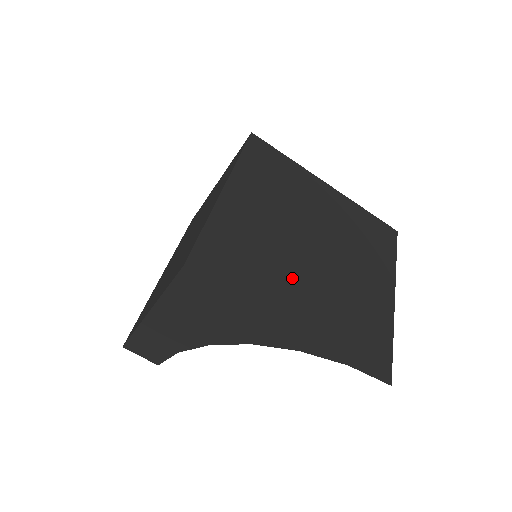
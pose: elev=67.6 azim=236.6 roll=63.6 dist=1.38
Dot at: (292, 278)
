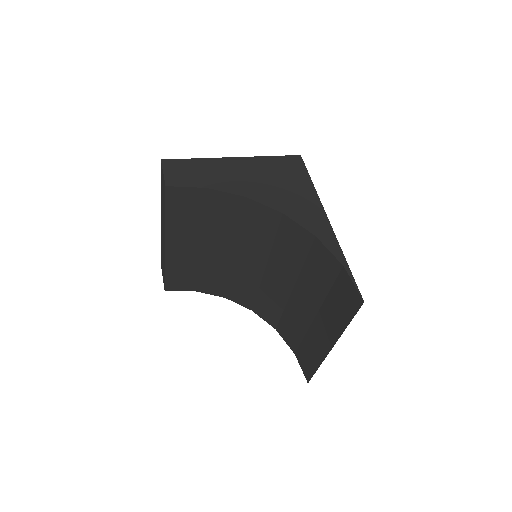
Dot at: occluded
